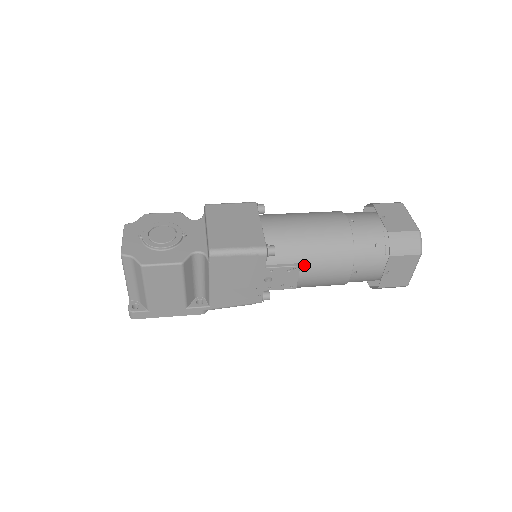
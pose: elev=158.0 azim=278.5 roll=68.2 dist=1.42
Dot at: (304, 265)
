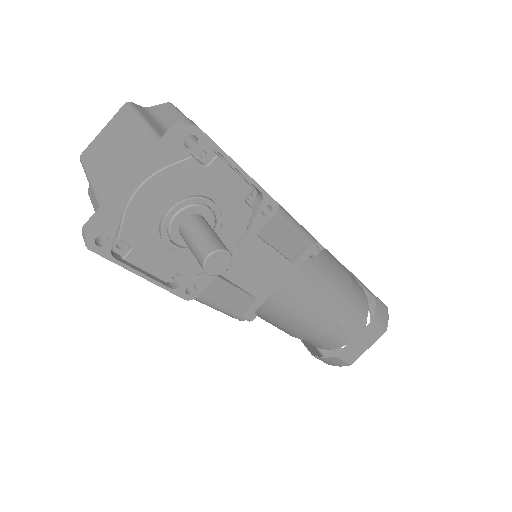
Dot at: occluded
